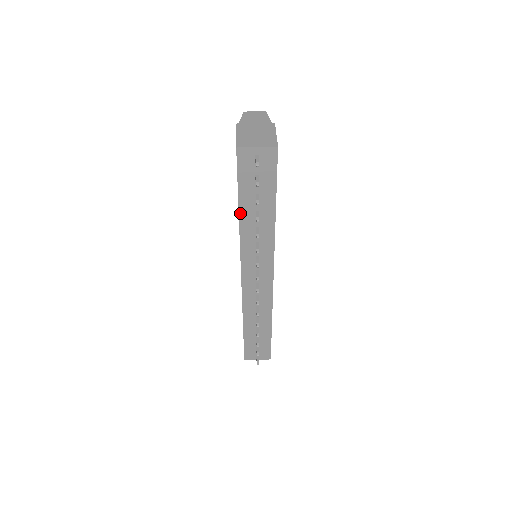
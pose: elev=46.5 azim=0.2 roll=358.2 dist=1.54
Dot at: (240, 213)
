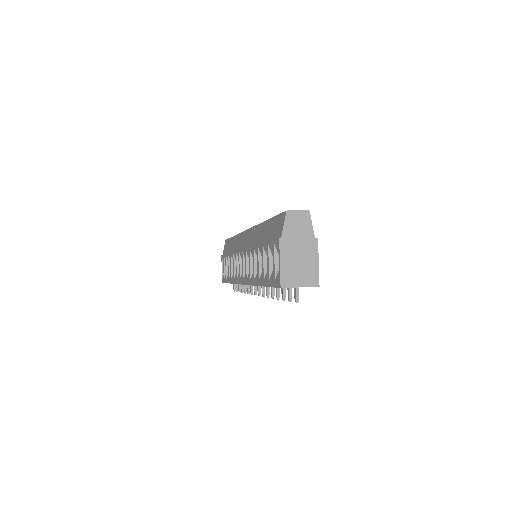
Dot at: occluded
